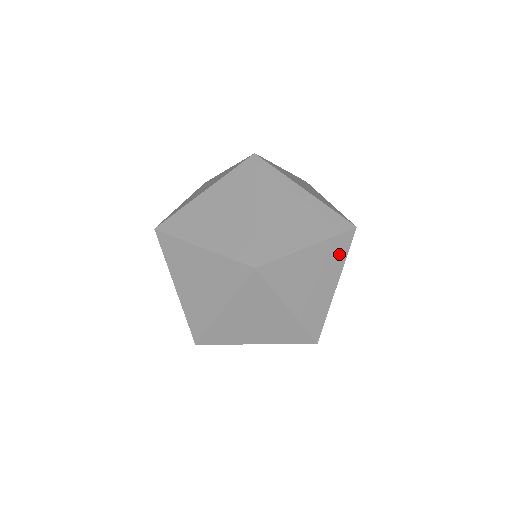
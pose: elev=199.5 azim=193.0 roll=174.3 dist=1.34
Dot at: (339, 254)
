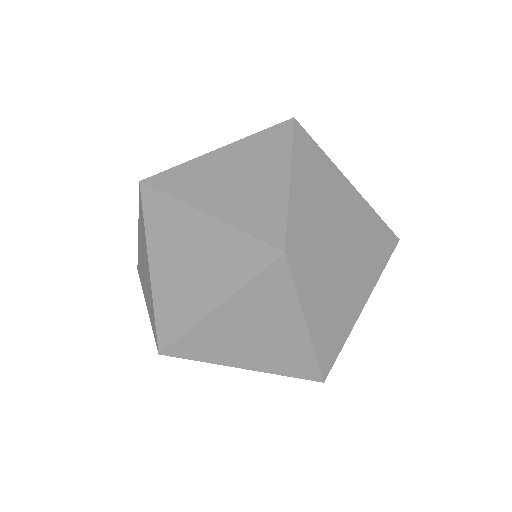
Dot at: (279, 294)
